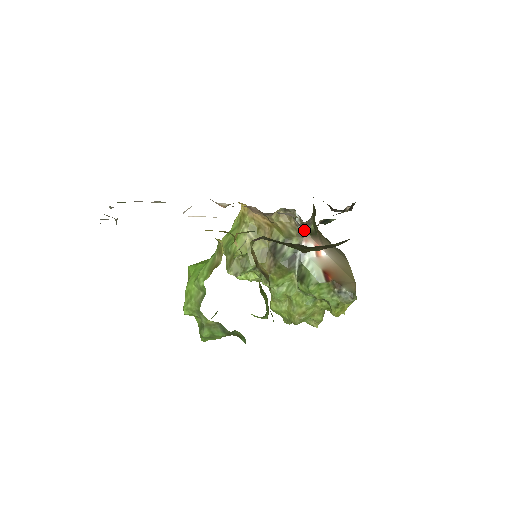
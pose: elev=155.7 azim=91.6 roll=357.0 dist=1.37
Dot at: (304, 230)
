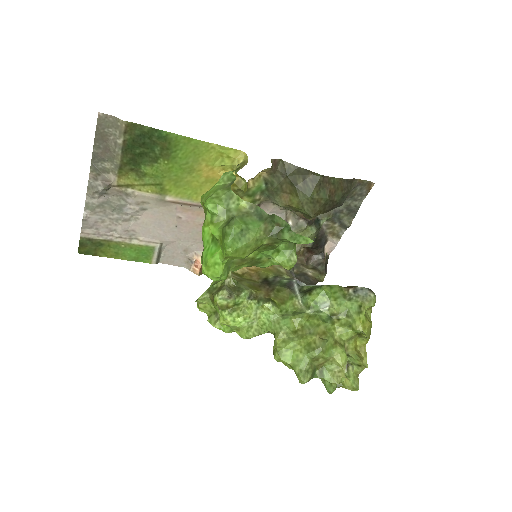
Dot at: (291, 272)
